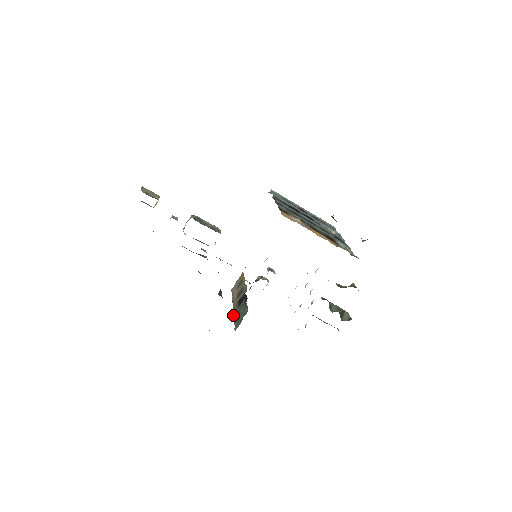
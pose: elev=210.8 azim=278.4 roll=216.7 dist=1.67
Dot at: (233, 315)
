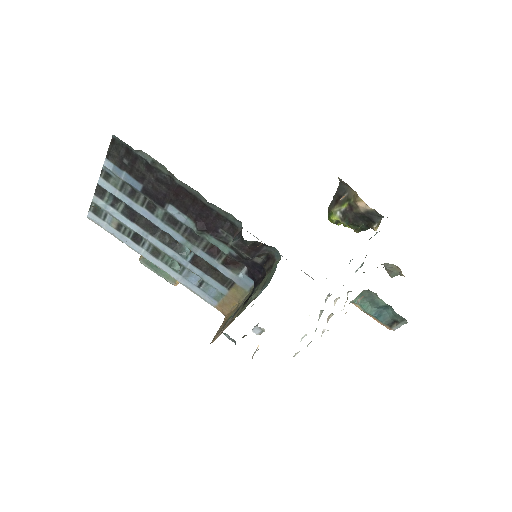
Dot at: (243, 309)
